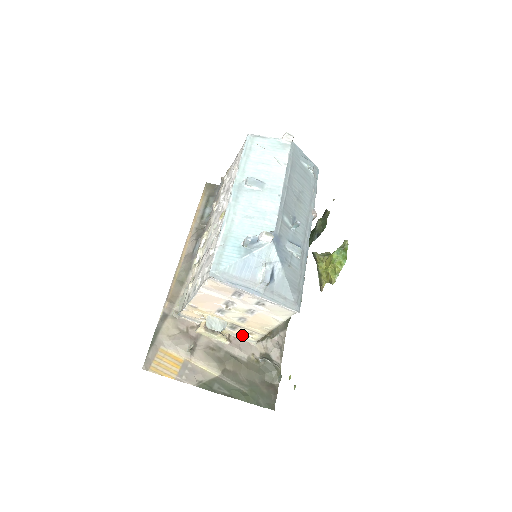
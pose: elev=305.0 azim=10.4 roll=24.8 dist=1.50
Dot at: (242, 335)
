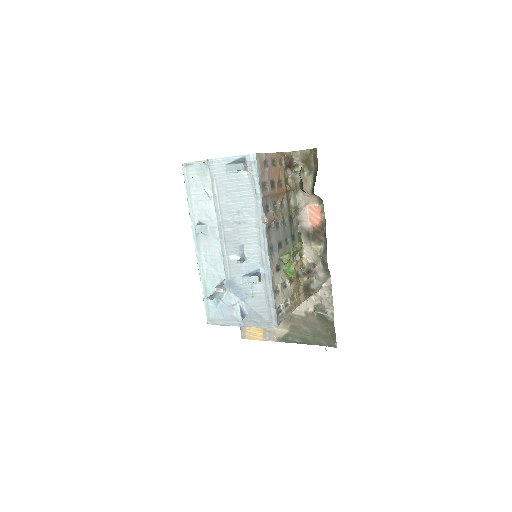
Dot at: occluded
